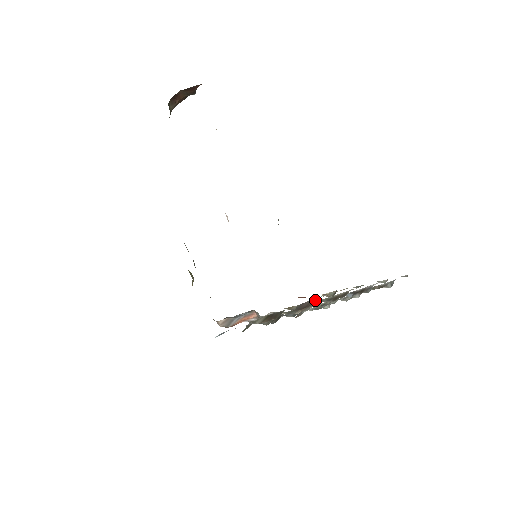
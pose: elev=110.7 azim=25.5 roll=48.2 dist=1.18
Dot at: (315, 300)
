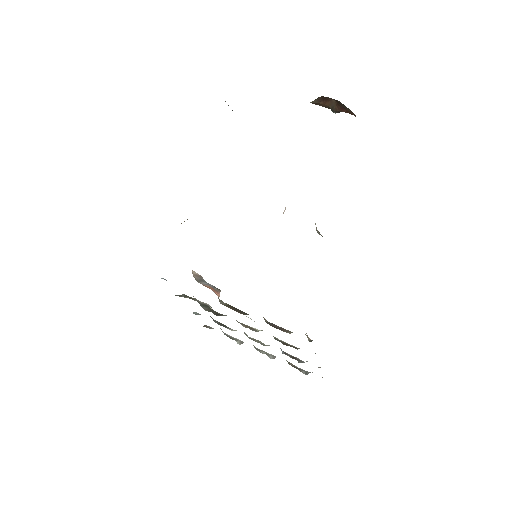
Dot at: (288, 331)
